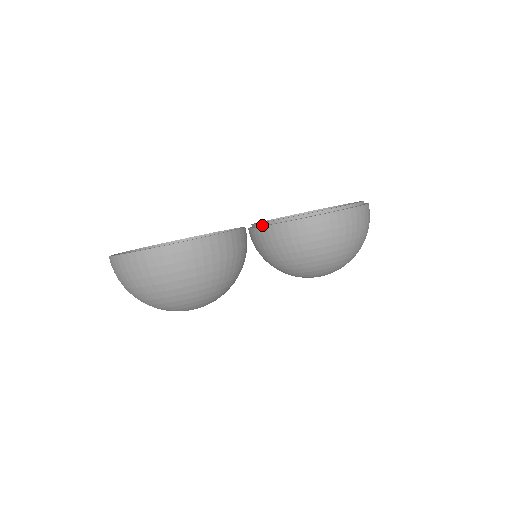
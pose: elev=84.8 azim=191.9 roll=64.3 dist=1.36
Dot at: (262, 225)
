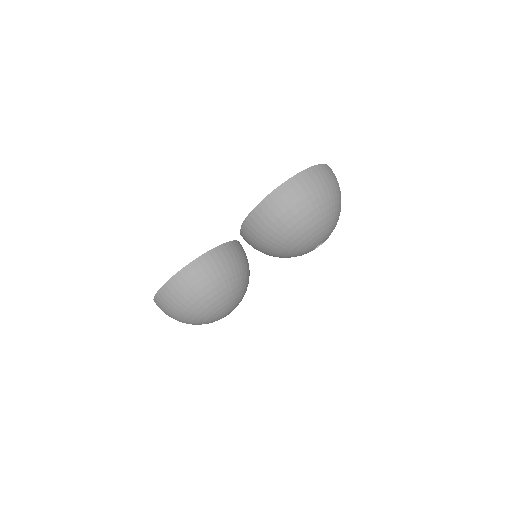
Dot at: occluded
